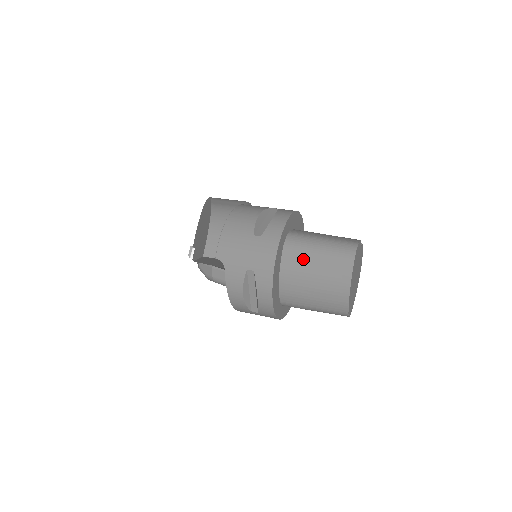
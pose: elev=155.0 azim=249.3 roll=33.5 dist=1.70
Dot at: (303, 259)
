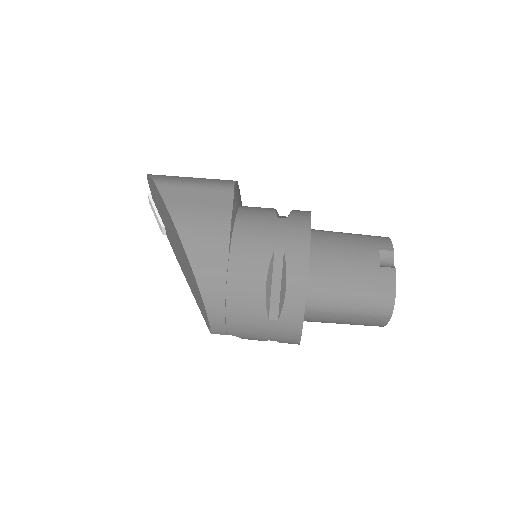
Dot at: (329, 317)
